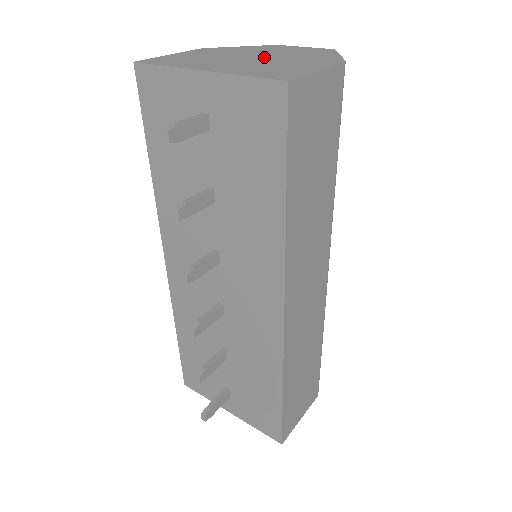
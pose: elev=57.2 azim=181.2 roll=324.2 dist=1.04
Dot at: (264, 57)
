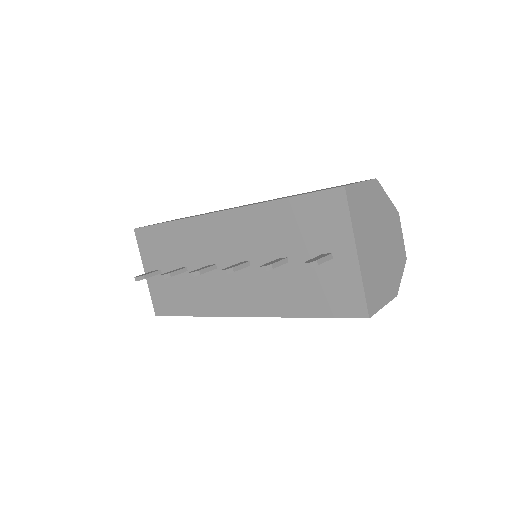
Dot at: (384, 247)
